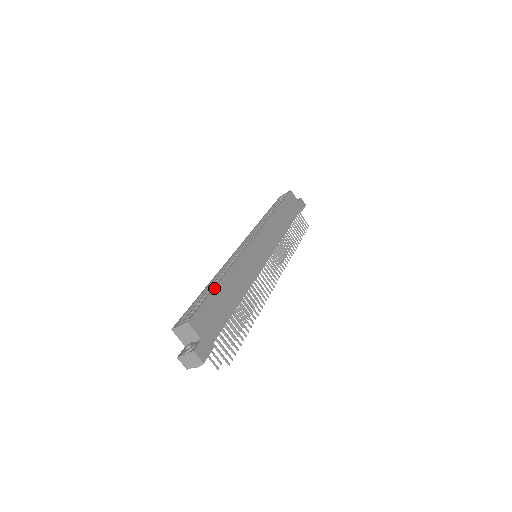
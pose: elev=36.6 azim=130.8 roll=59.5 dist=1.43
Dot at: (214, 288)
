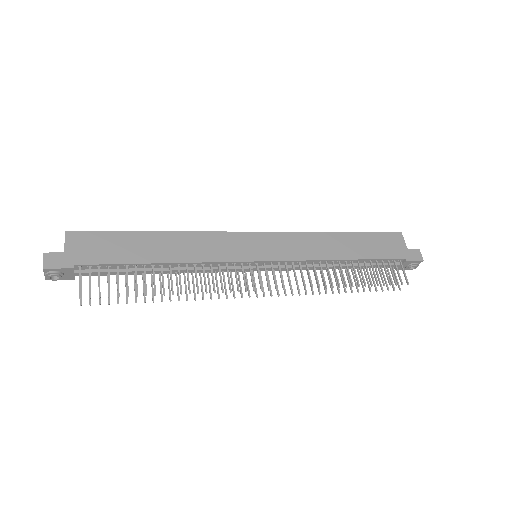
Dot at: (135, 231)
